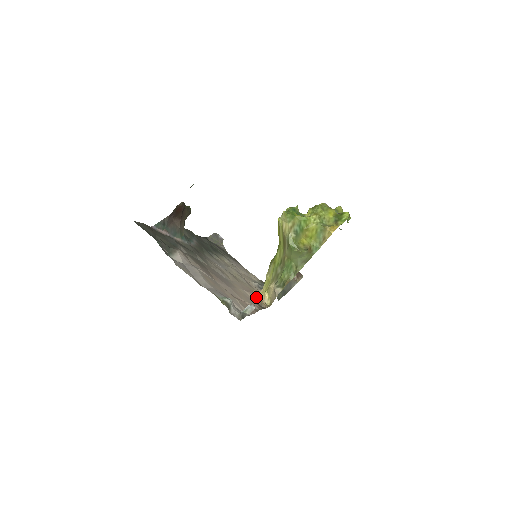
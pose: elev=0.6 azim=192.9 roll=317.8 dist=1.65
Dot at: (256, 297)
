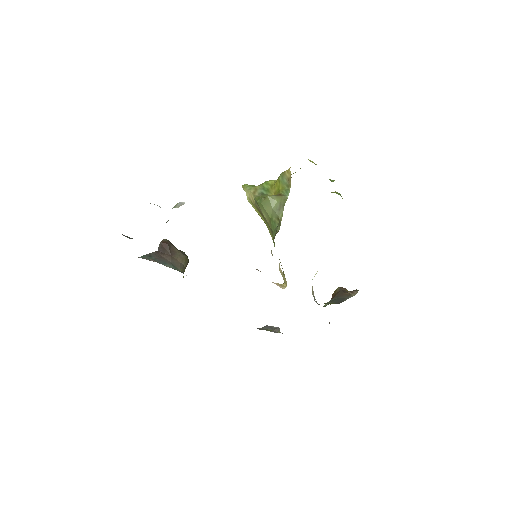
Dot at: occluded
